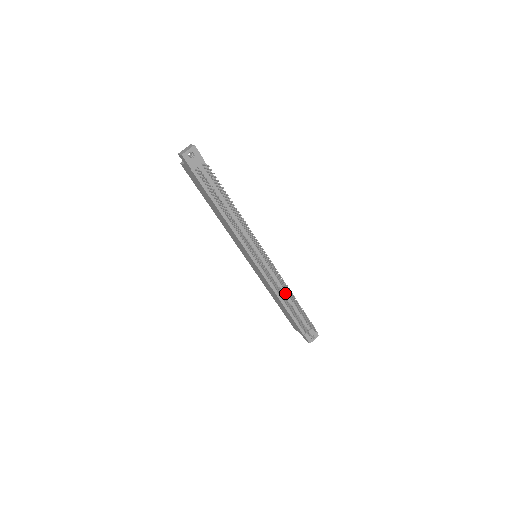
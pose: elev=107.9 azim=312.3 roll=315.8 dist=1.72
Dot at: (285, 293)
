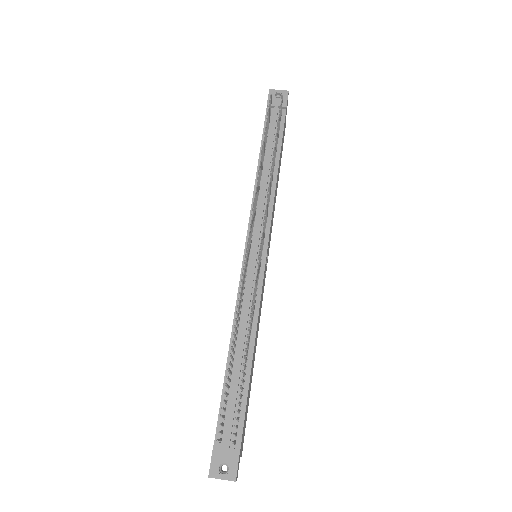
Dot at: occluded
